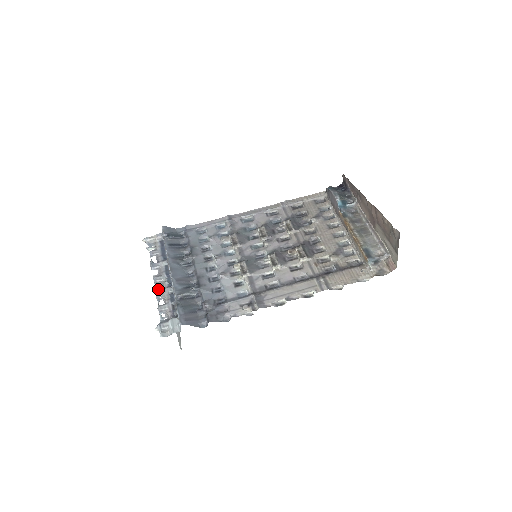
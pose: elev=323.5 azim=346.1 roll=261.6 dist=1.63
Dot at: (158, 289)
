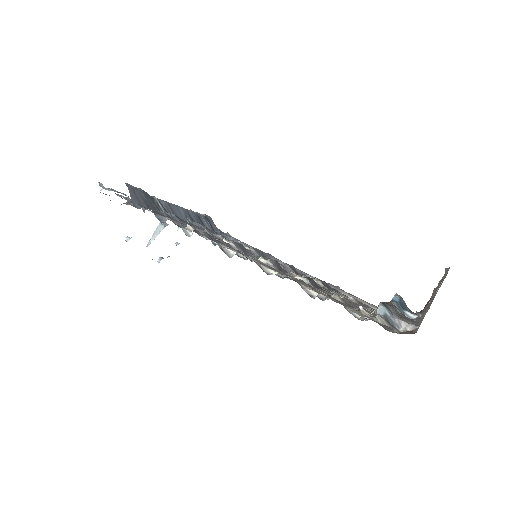
Dot at: occluded
